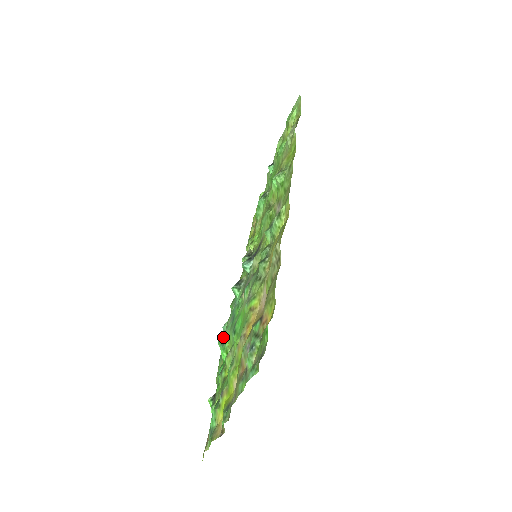
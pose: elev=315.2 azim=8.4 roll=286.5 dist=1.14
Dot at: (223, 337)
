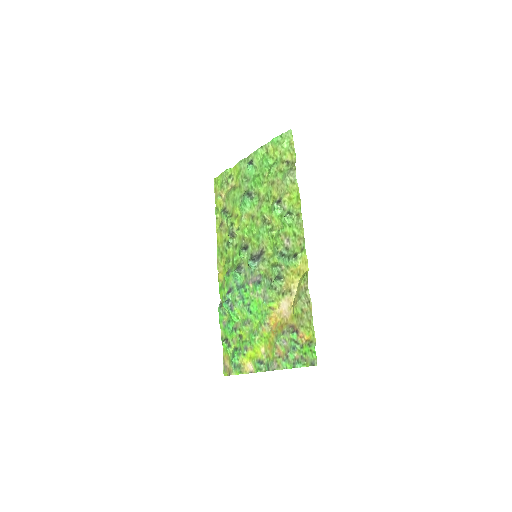
Dot at: (229, 304)
